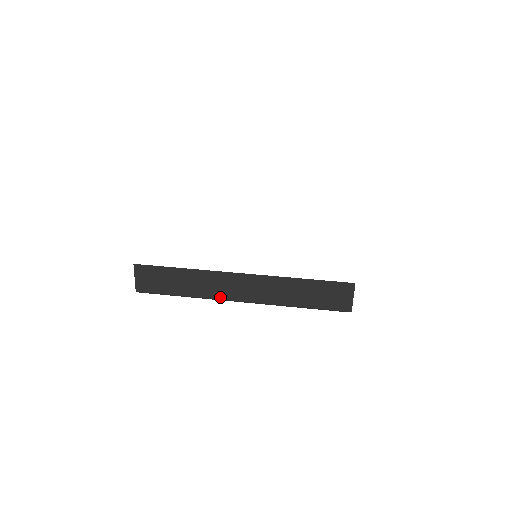
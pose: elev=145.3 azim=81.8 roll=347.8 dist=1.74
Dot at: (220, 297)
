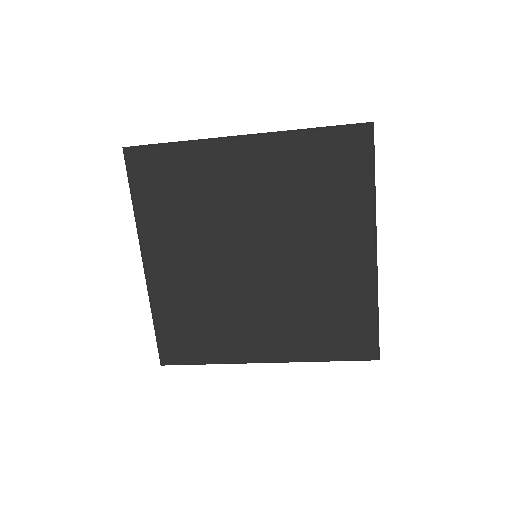
Dot at: (220, 138)
